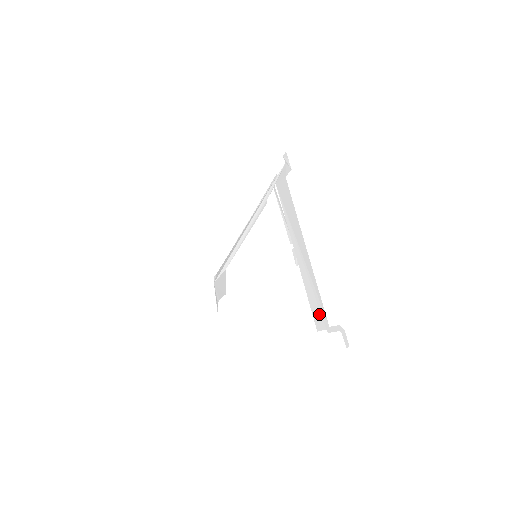
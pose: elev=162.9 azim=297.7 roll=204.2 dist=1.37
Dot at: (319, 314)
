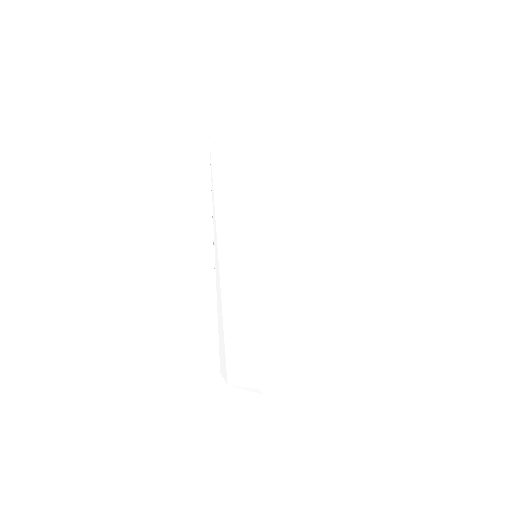
Dot at: (385, 172)
